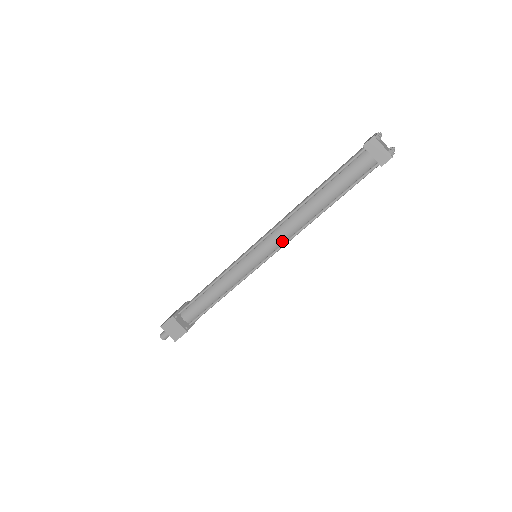
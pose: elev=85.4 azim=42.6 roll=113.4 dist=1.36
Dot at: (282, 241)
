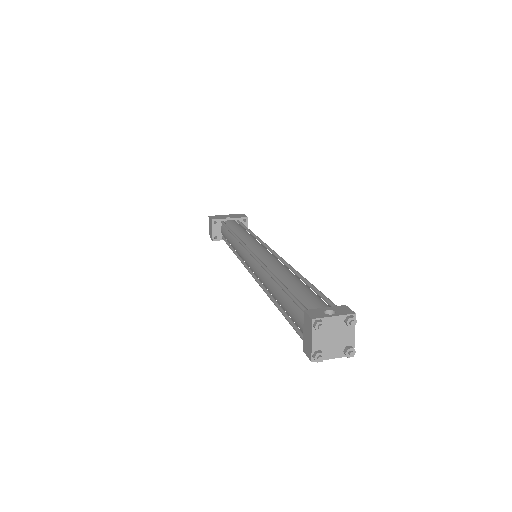
Dot at: occluded
